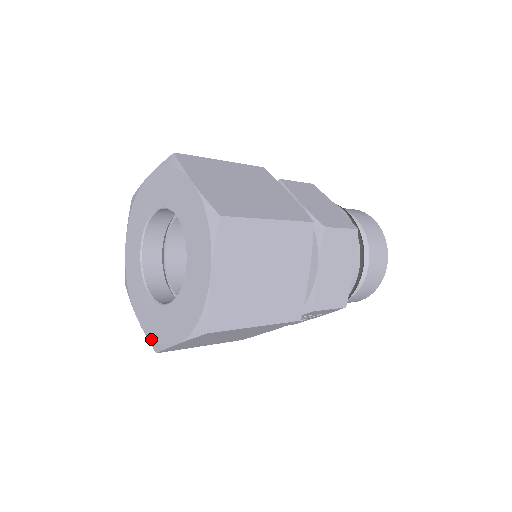
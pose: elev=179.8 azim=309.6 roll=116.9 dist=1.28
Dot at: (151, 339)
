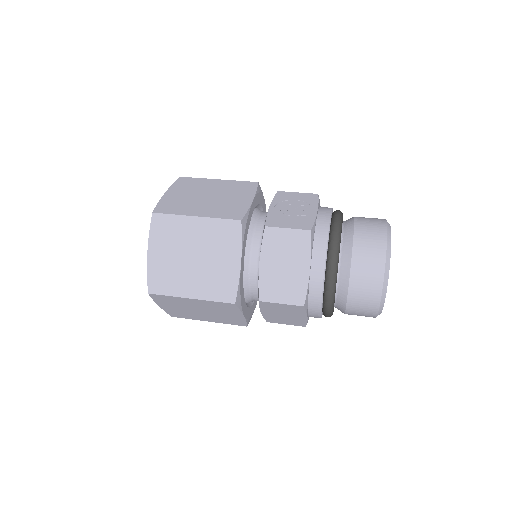
Dot at: occluded
